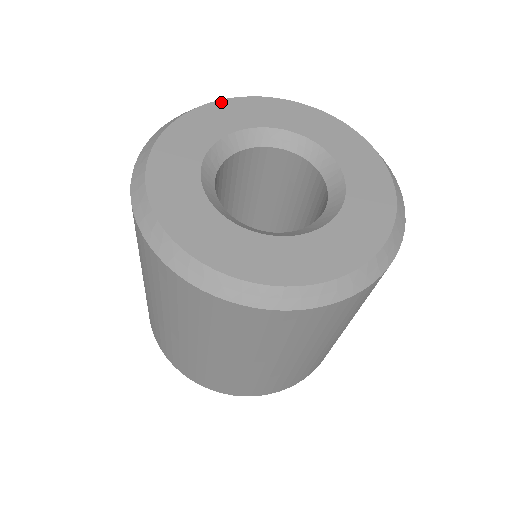
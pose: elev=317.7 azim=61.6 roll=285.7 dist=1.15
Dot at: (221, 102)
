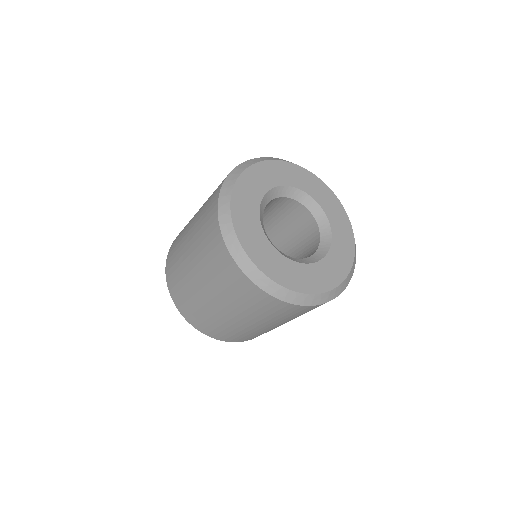
Dot at: (233, 197)
